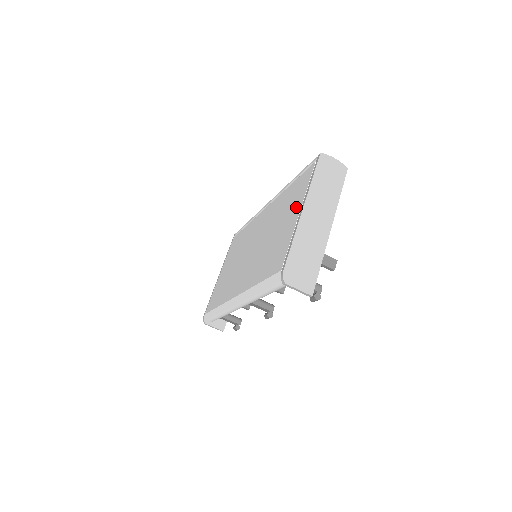
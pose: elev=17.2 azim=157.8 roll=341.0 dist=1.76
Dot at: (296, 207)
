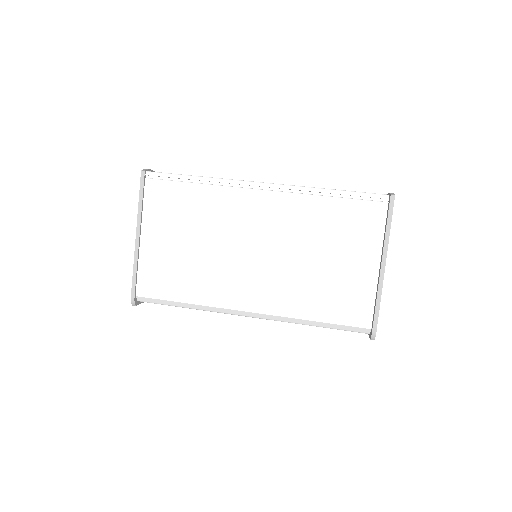
Dot at: (368, 253)
